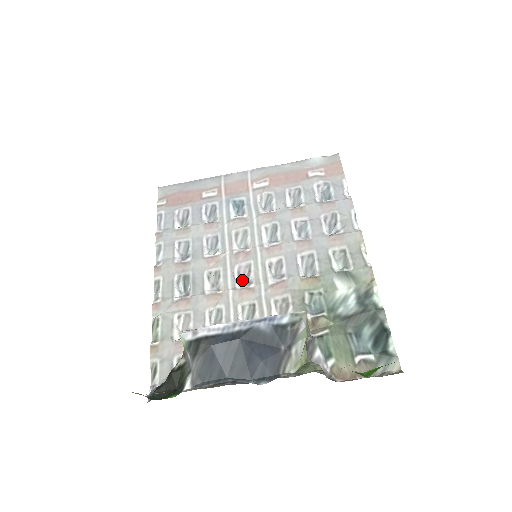
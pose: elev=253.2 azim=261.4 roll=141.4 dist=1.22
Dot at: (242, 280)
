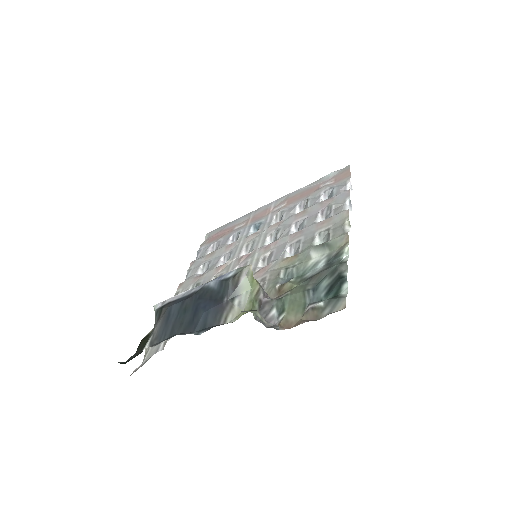
Dot at: occluded
